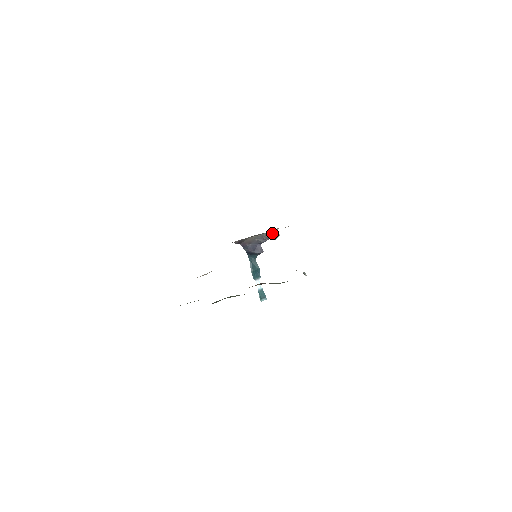
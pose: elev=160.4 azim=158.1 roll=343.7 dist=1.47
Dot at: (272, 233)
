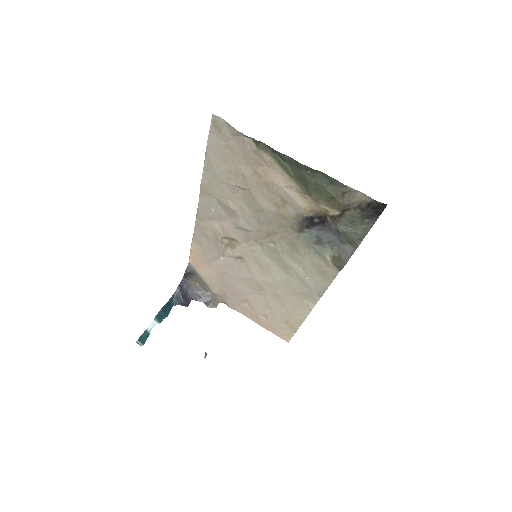
Dot at: (214, 299)
